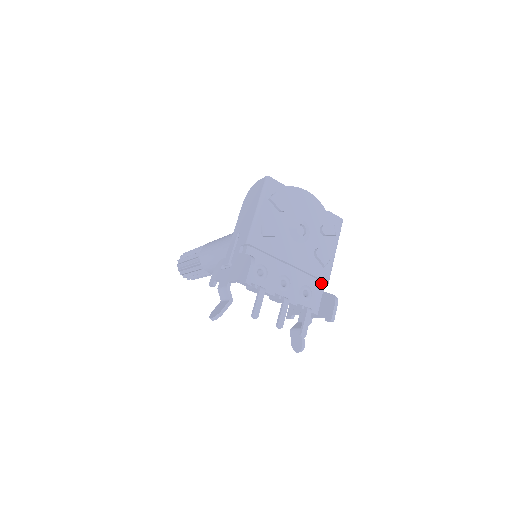
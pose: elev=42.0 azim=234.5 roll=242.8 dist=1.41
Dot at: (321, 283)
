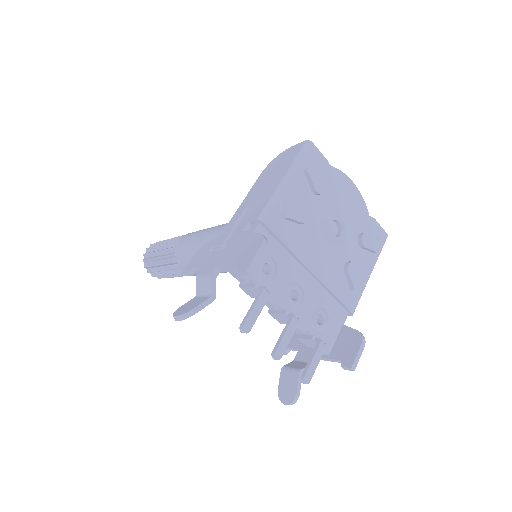
Dot at: (343, 312)
